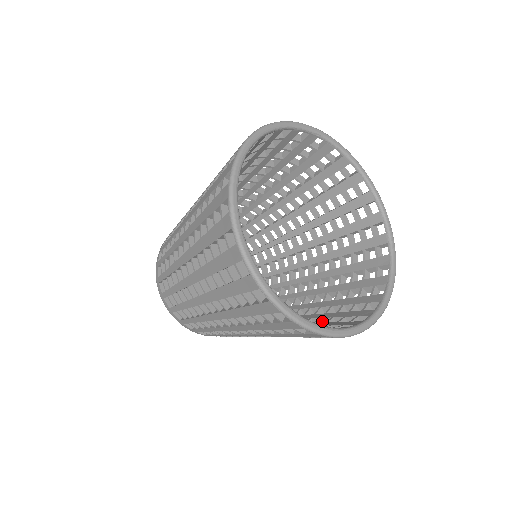
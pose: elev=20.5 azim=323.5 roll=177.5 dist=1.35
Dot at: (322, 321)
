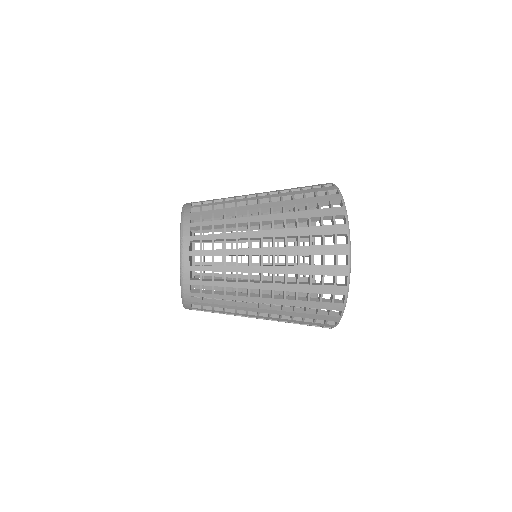
Dot at: occluded
